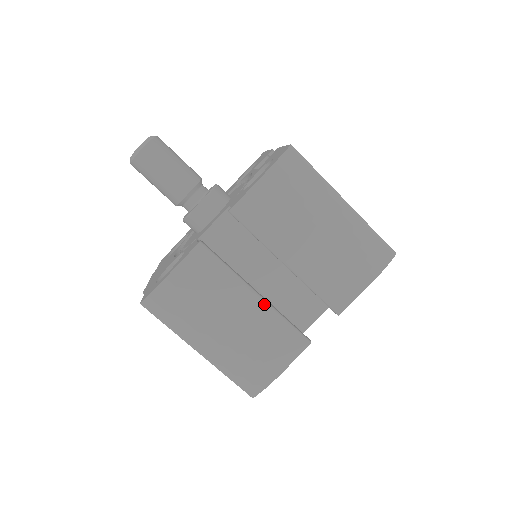
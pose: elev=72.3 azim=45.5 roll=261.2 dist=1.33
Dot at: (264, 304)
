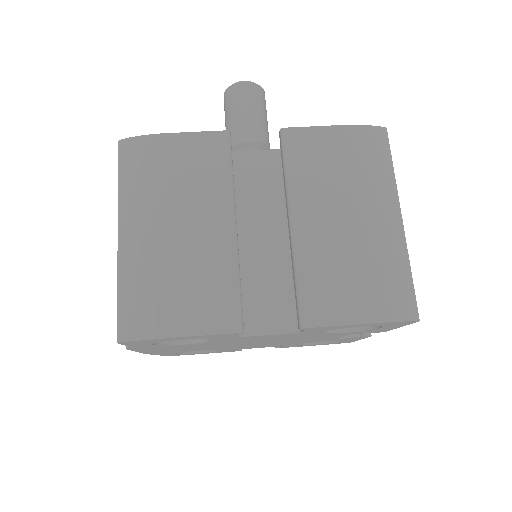
Dot at: (233, 241)
